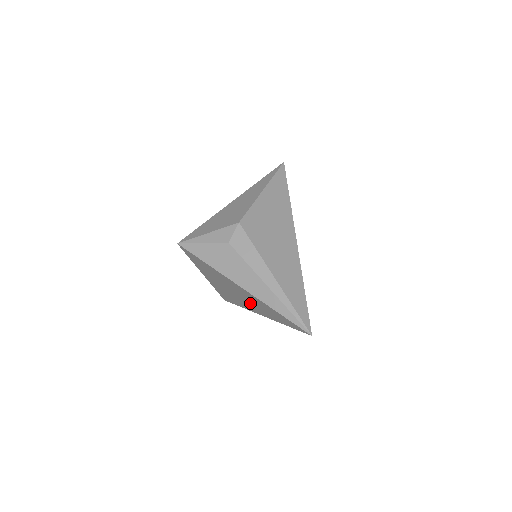
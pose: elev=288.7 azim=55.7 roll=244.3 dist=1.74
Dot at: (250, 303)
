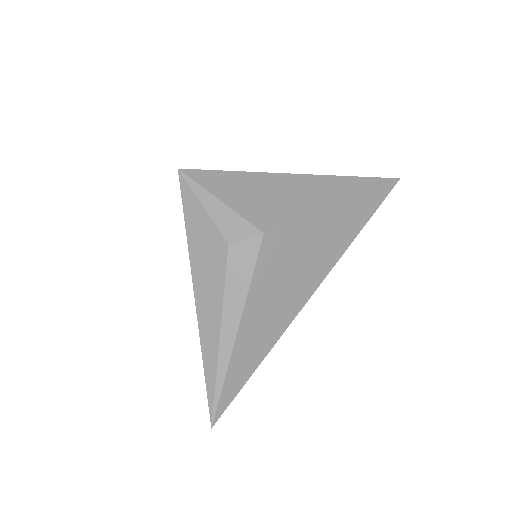
Dot at: occluded
